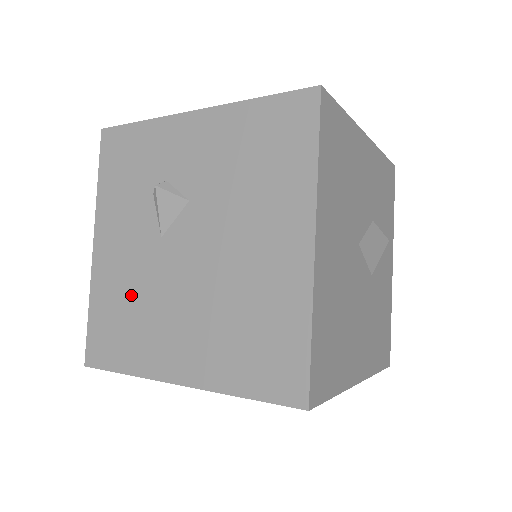
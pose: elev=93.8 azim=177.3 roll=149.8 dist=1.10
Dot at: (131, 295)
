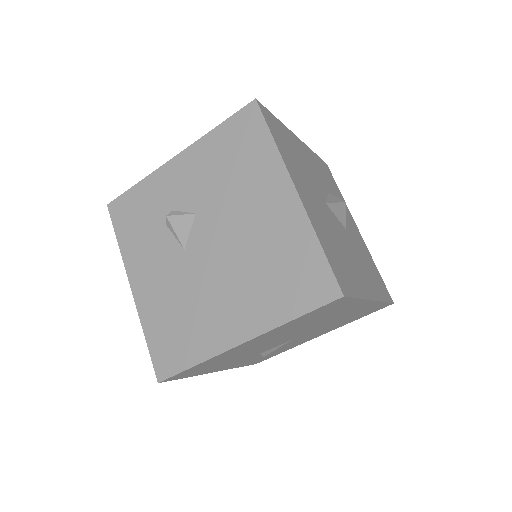
Dot at: (177, 304)
